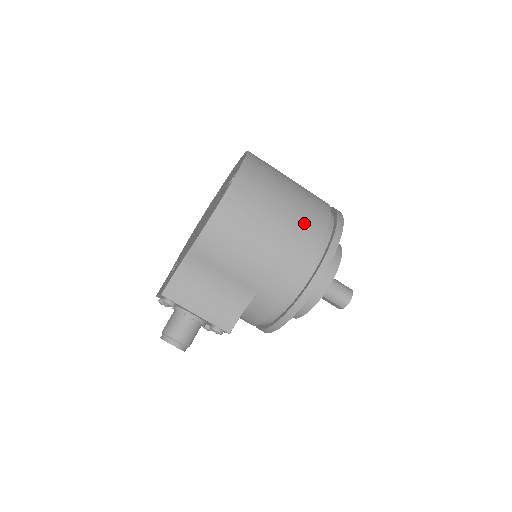
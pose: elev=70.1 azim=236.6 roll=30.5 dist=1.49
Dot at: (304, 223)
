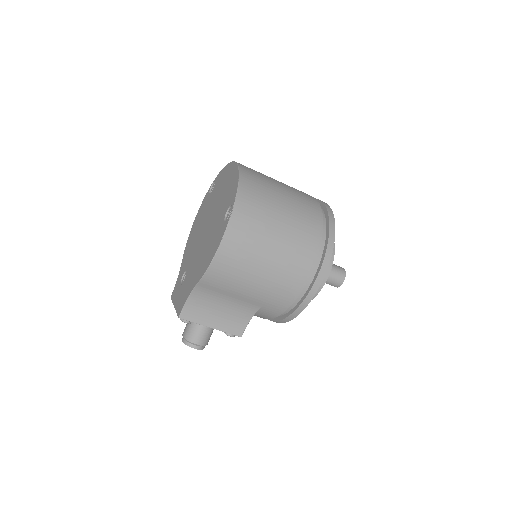
Dot at: (299, 244)
